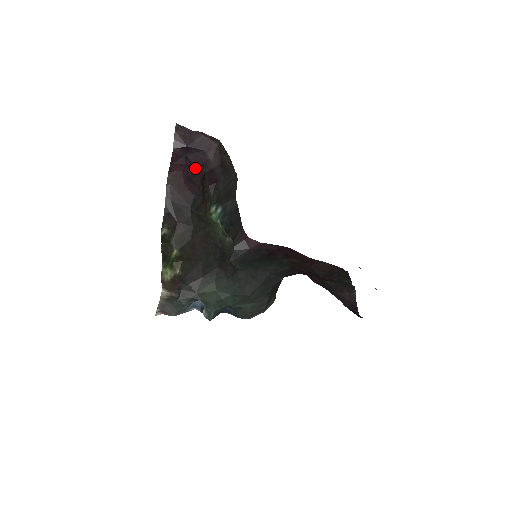
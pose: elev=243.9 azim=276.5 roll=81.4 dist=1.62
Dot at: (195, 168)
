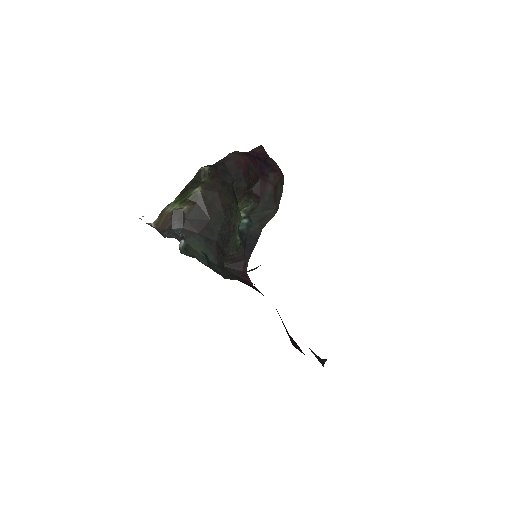
Dot at: (256, 169)
